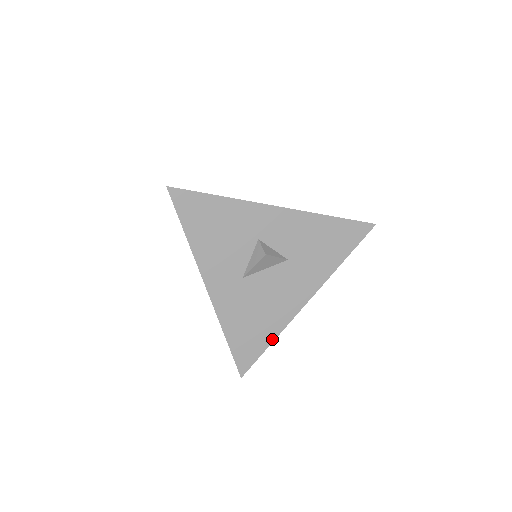
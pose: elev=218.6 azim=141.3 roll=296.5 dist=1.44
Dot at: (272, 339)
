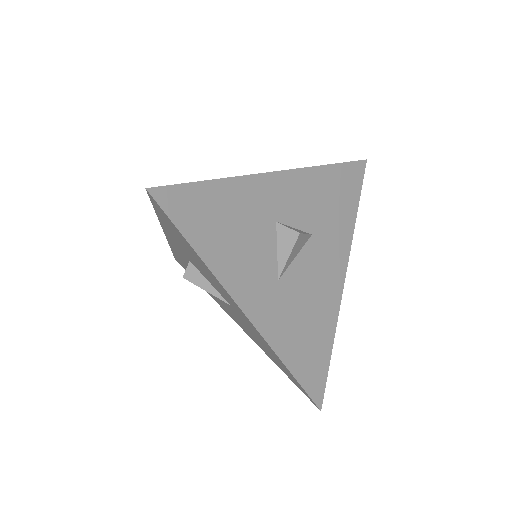
Dot at: (331, 342)
